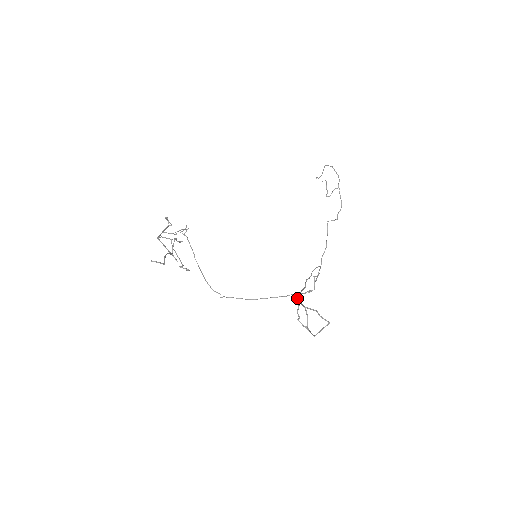
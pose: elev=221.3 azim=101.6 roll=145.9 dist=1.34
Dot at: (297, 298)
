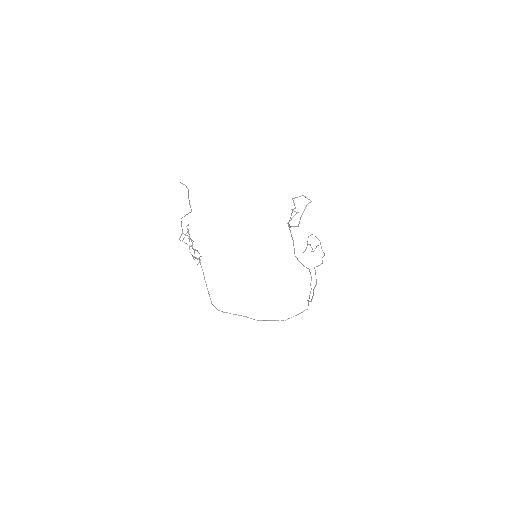
Dot at: (288, 223)
